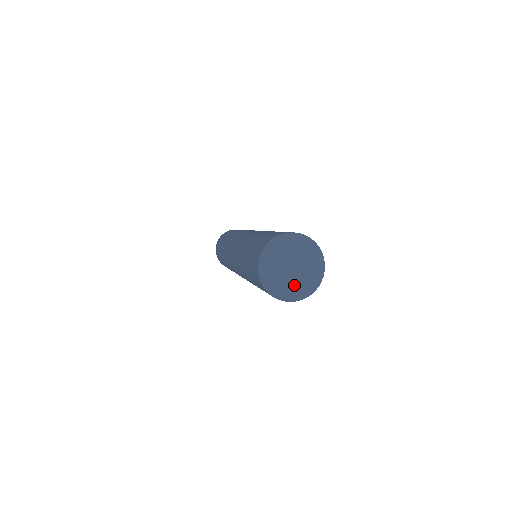
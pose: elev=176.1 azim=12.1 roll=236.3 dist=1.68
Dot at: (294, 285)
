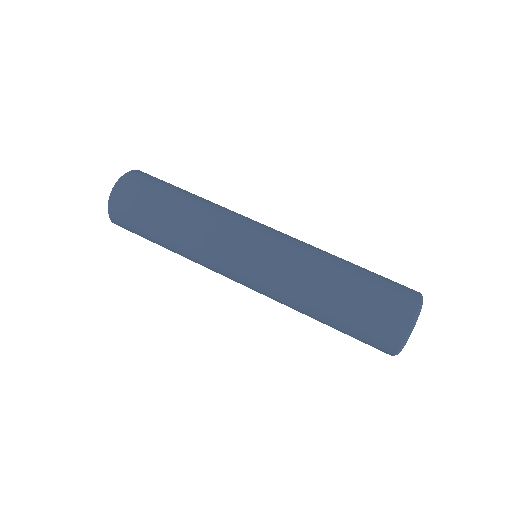
Dot at: occluded
